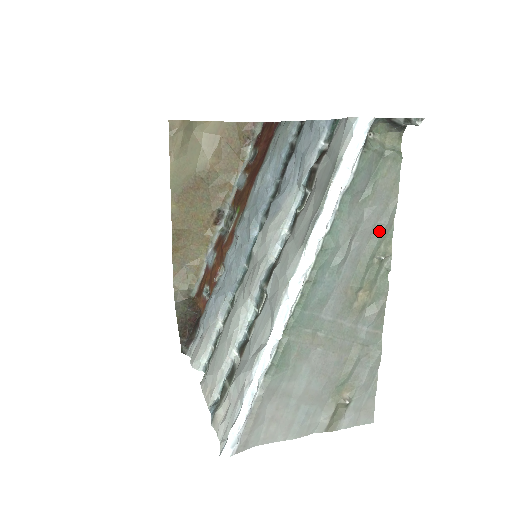
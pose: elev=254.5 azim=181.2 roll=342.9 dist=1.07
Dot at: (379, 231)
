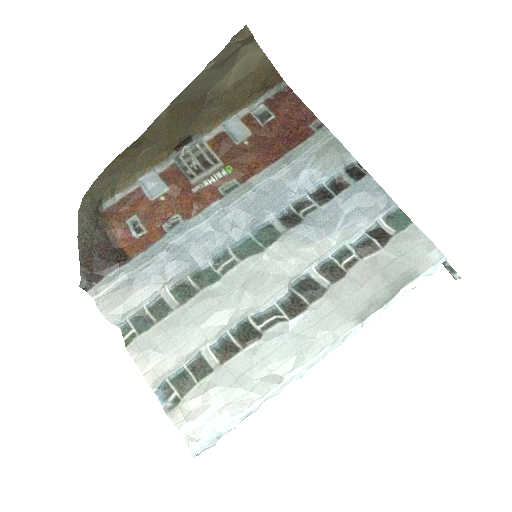
Dot at: occluded
